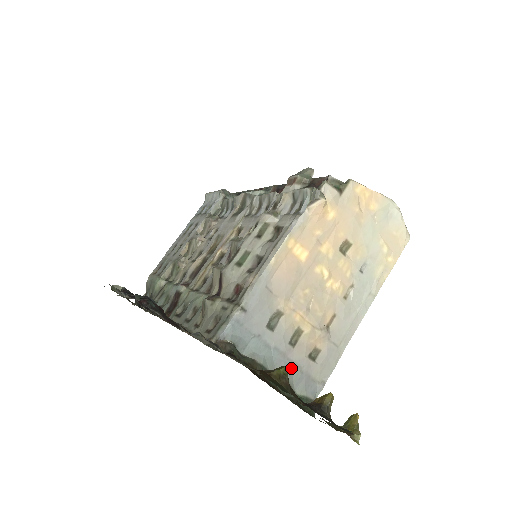
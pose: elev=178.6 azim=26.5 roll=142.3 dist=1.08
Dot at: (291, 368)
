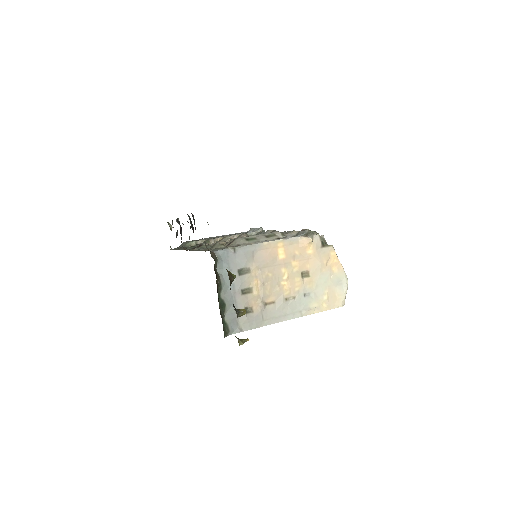
Dot at: (232, 303)
